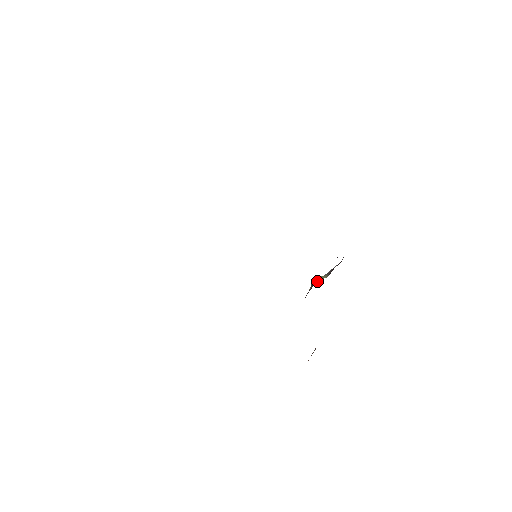
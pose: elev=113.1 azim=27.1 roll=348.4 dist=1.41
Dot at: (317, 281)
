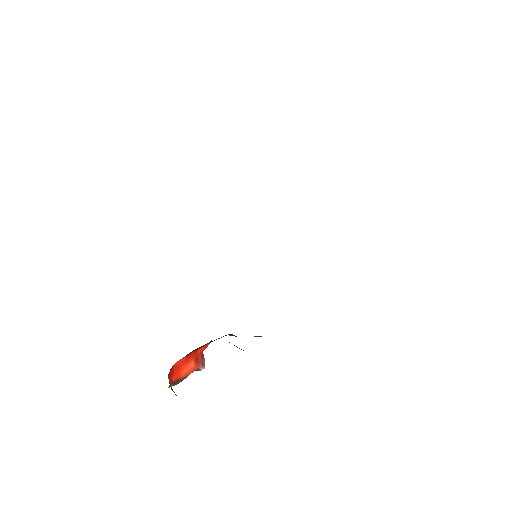
Dot at: occluded
